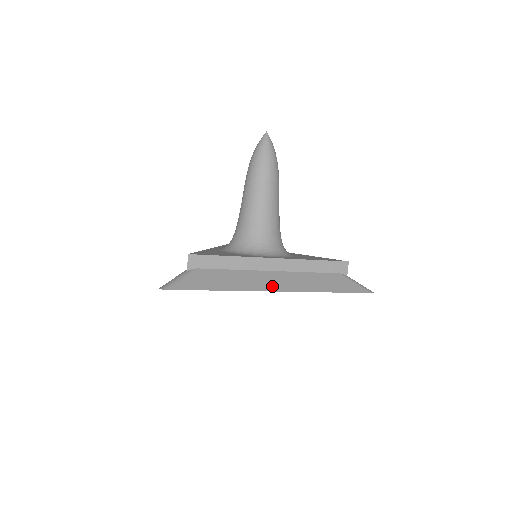
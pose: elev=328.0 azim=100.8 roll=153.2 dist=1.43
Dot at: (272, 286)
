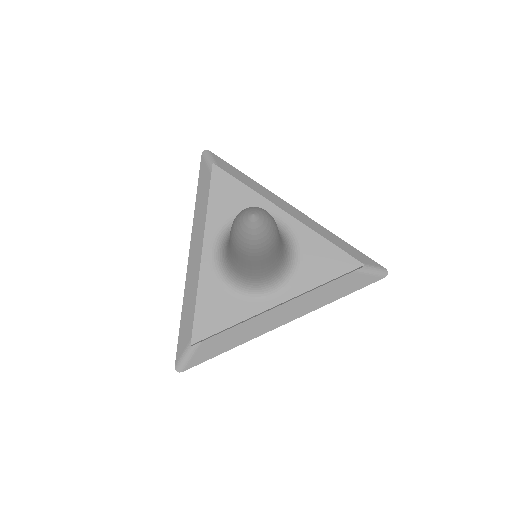
Dot at: (279, 322)
